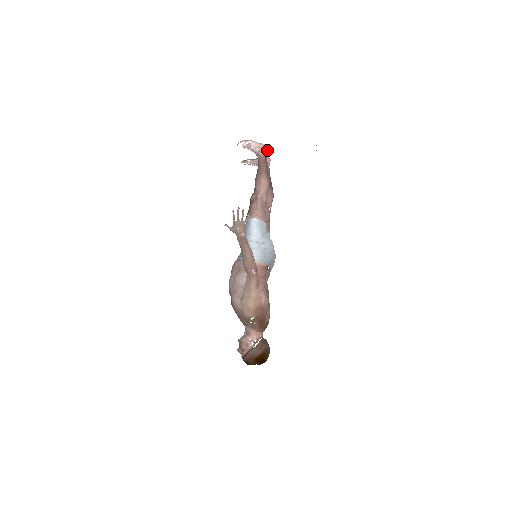
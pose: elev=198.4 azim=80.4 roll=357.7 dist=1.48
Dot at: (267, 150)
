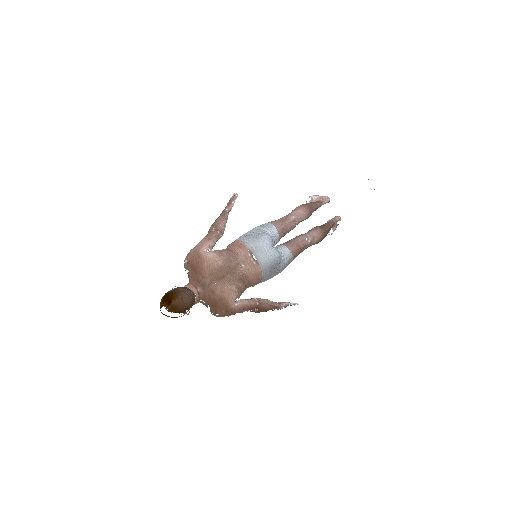
Dot at: (326, 200)
